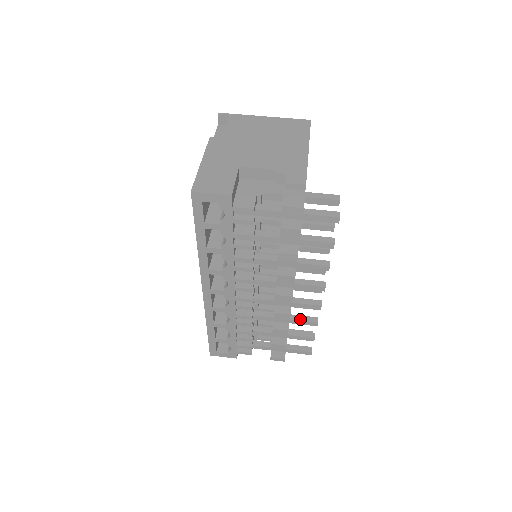
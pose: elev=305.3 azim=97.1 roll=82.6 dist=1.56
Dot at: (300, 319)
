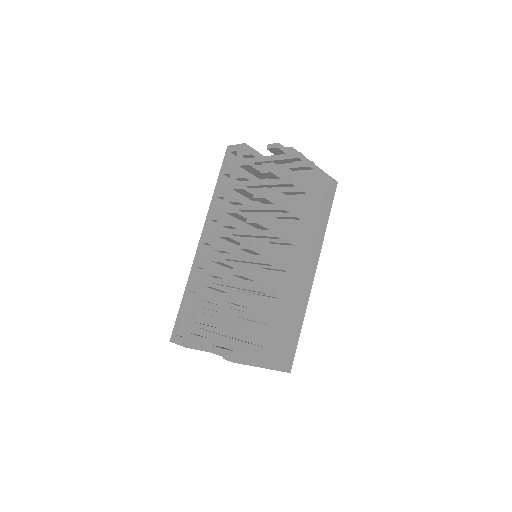
Dot at: (253, 284)
